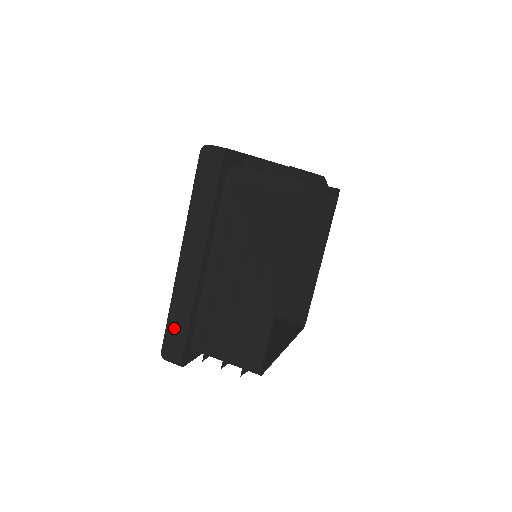
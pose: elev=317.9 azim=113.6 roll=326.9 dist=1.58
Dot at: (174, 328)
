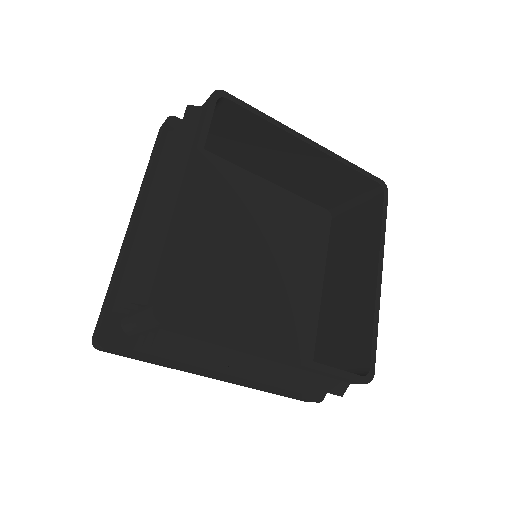
Dot at: (105, 299)
